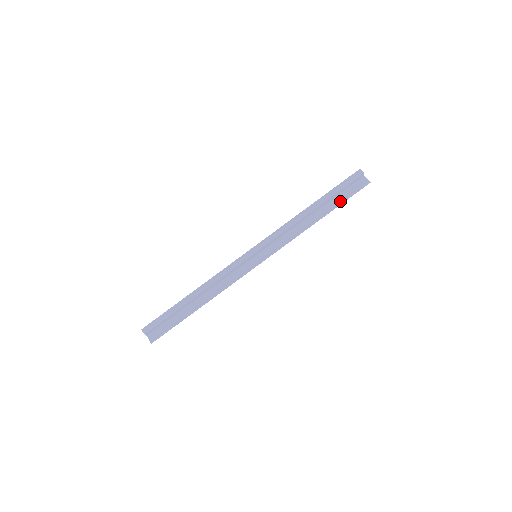
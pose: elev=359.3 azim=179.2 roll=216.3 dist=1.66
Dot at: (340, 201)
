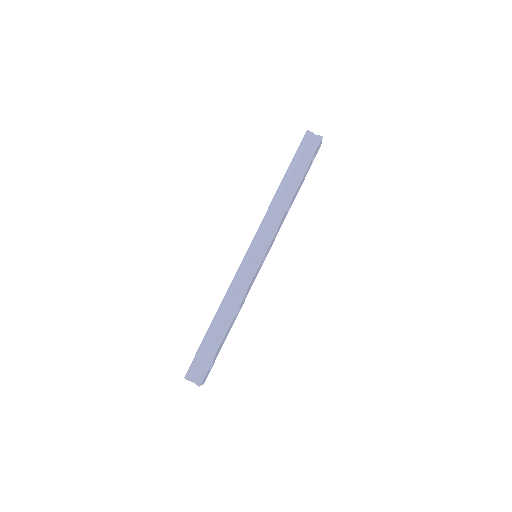
Dot at: (304, 167)
